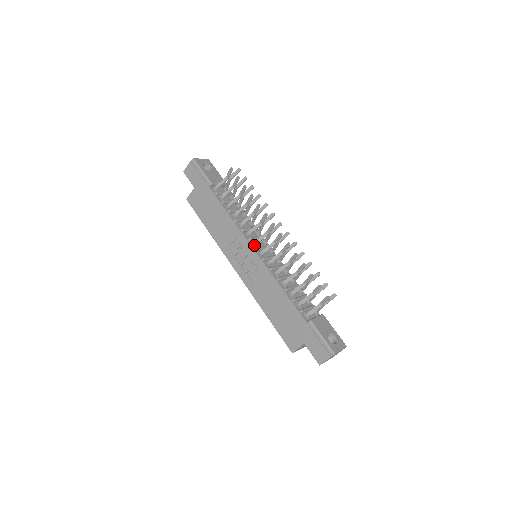
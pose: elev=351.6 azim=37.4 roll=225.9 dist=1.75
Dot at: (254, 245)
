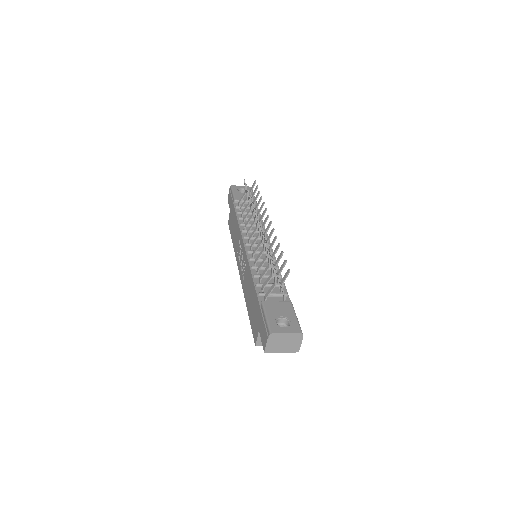
Dot at: (248, 242)
